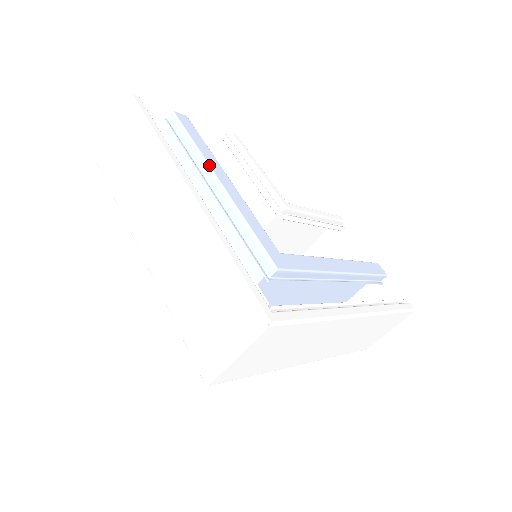
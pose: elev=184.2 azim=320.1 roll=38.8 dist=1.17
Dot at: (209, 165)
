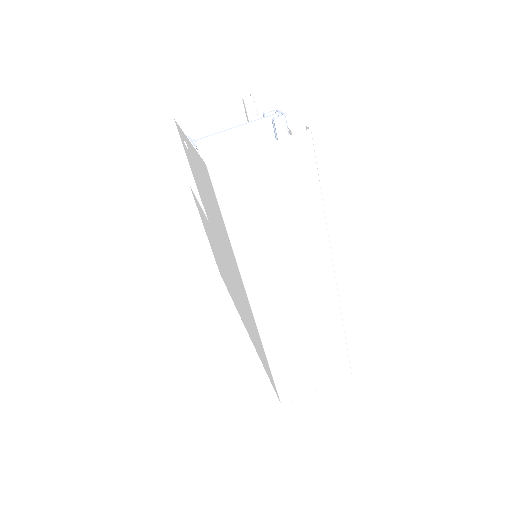
Dot at: occluded
